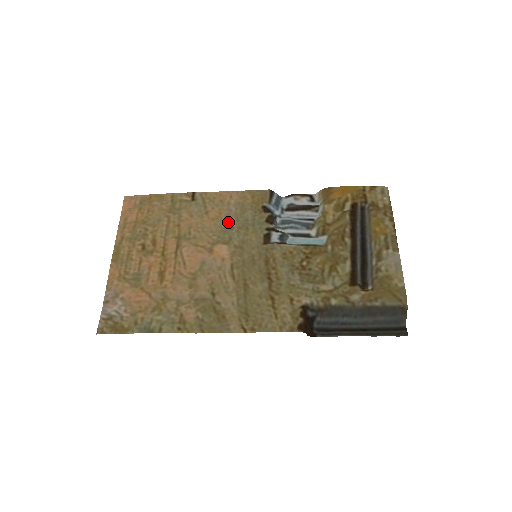
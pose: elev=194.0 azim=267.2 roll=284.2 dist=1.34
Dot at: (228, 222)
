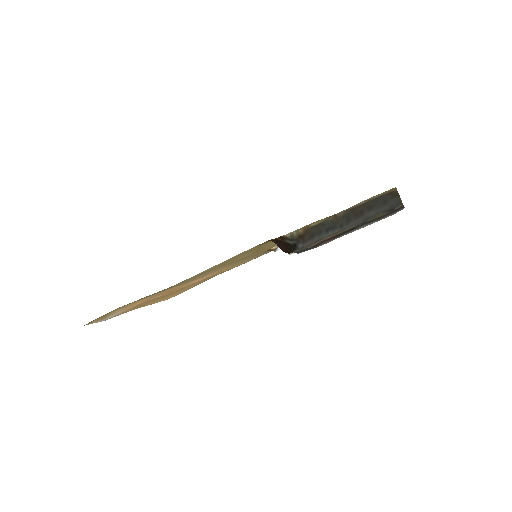
Dot at: (243, 262)
